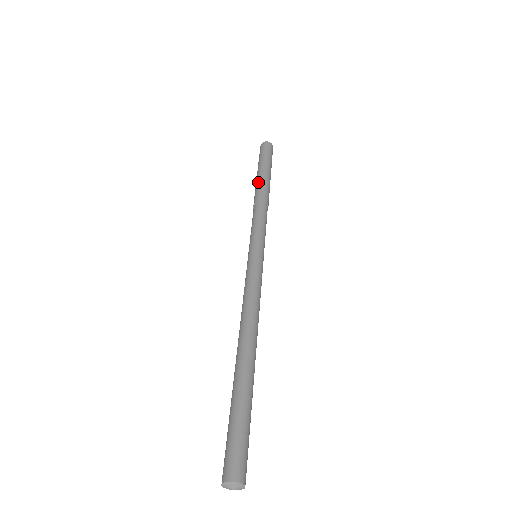
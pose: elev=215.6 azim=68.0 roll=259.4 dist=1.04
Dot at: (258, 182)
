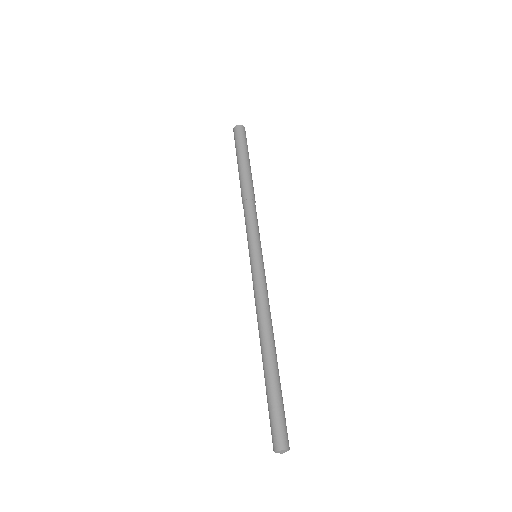
Dot at: (248, 175)
